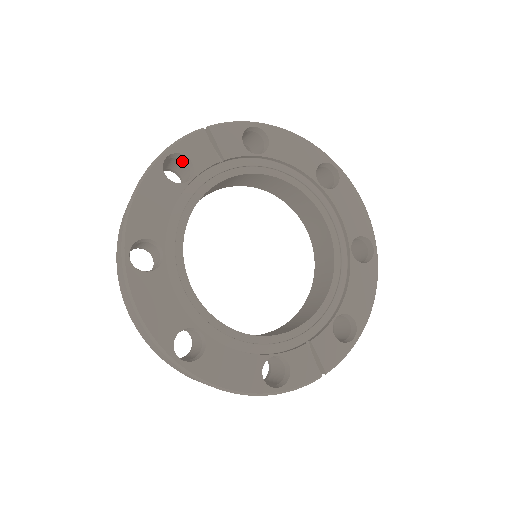
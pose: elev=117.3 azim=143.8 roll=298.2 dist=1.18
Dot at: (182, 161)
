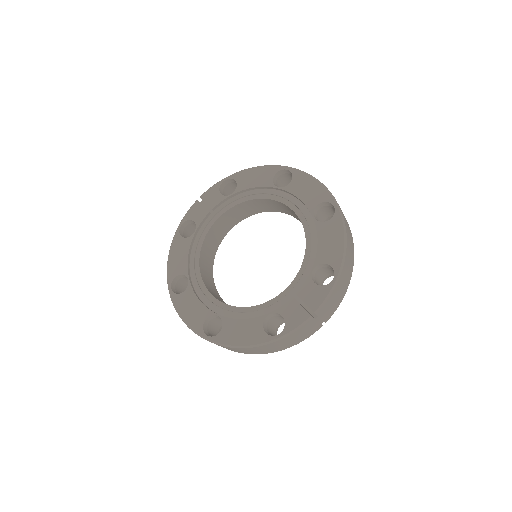
Dot at: (194, 224)
